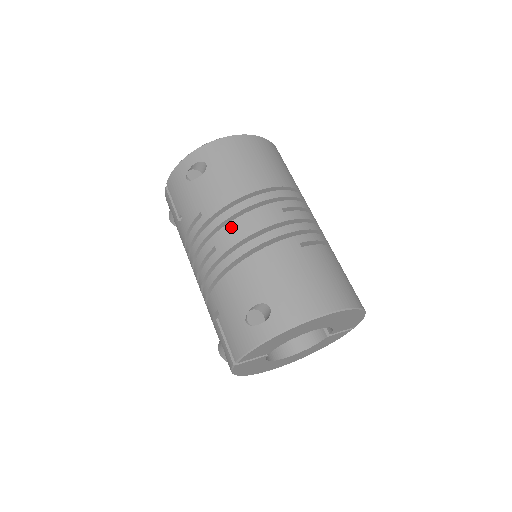
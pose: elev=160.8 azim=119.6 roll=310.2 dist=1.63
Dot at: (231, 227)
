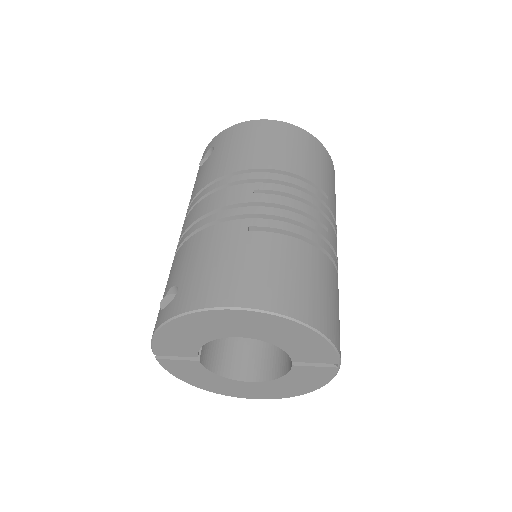
Dot at: (197, 207)
